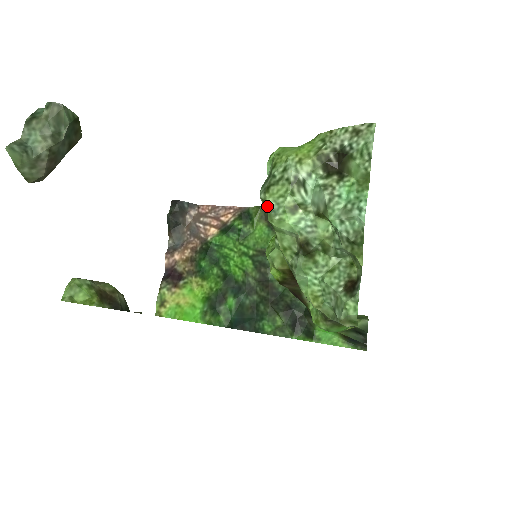
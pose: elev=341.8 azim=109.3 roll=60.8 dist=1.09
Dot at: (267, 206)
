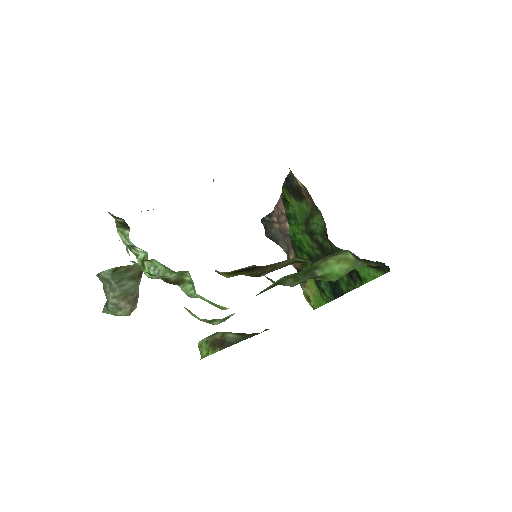
Dot at: occluded
